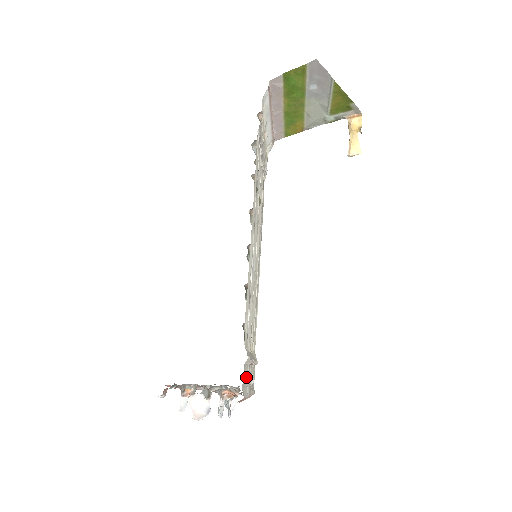
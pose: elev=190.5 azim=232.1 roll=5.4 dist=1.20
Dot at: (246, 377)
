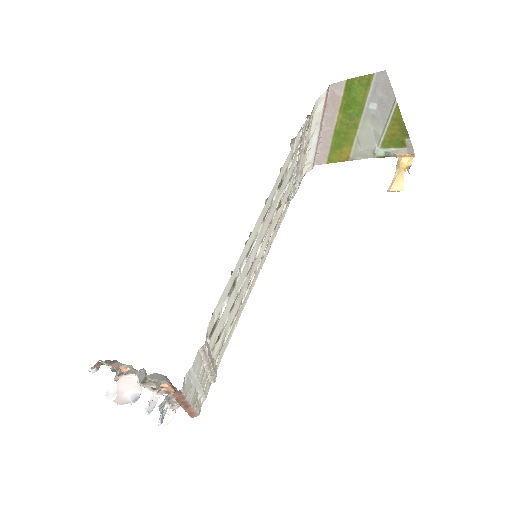
Dot at: (195, 372)
